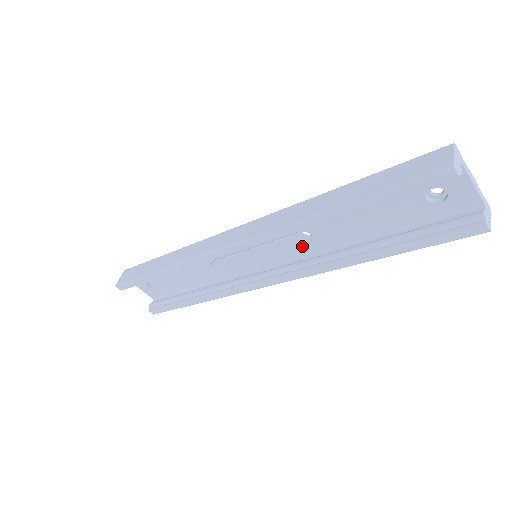
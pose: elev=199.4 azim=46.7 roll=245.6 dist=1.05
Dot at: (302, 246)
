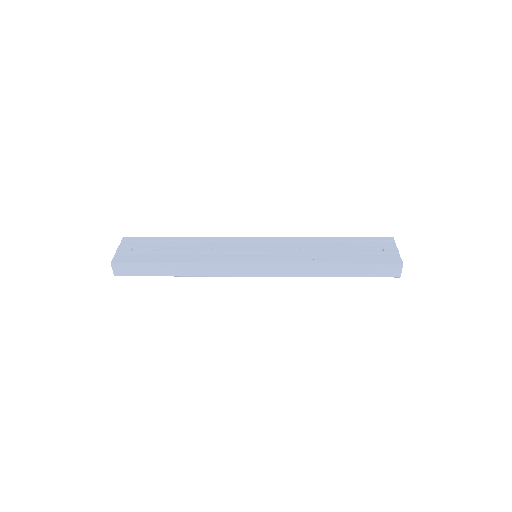
Dot at: occluded
